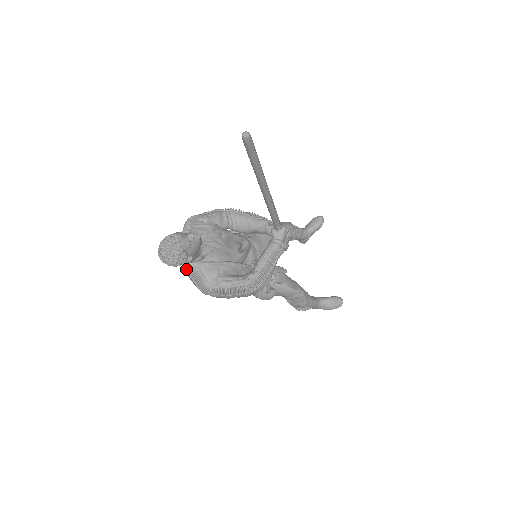
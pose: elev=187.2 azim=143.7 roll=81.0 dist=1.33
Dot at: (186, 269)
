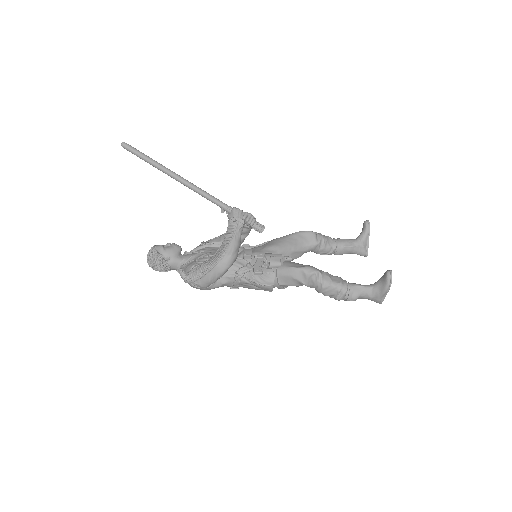
Dot at: (180, 275)
